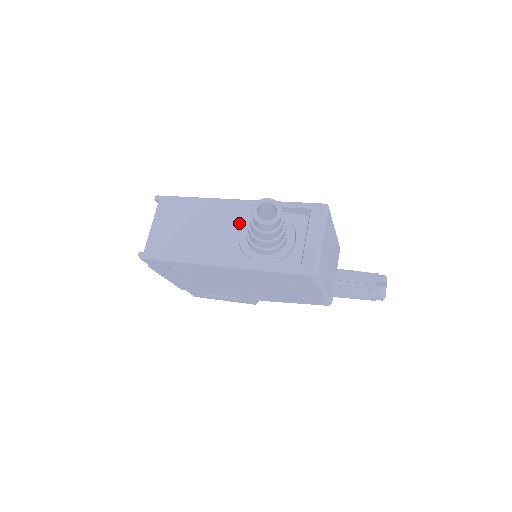
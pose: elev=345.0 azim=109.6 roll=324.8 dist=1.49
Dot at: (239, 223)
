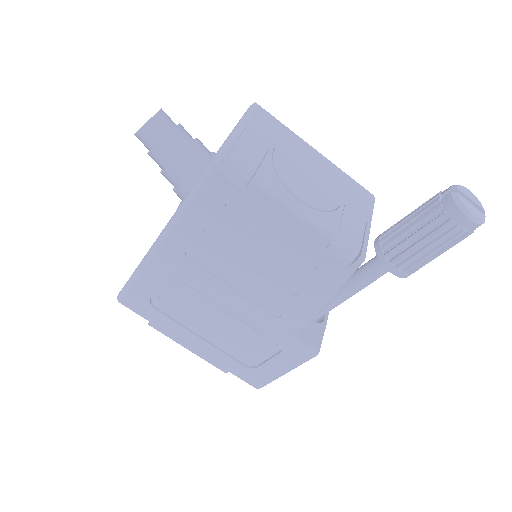
Dot at: occluded
